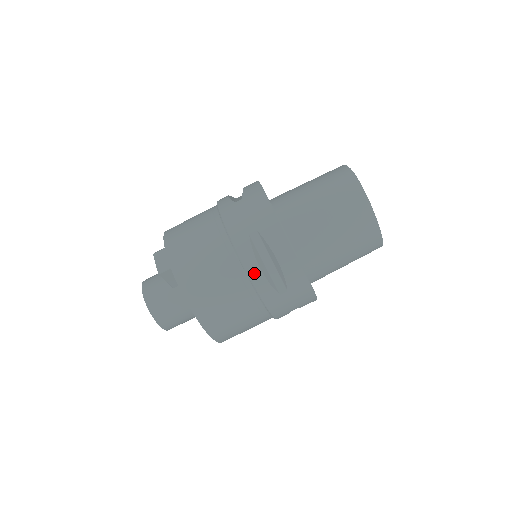
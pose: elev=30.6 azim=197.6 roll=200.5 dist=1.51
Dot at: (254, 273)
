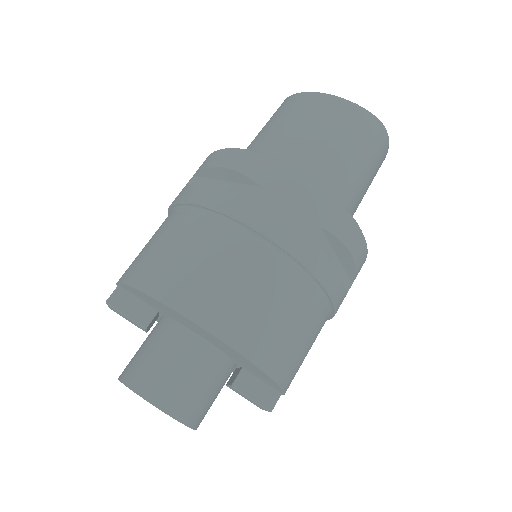
Dot at: (202, 196)
